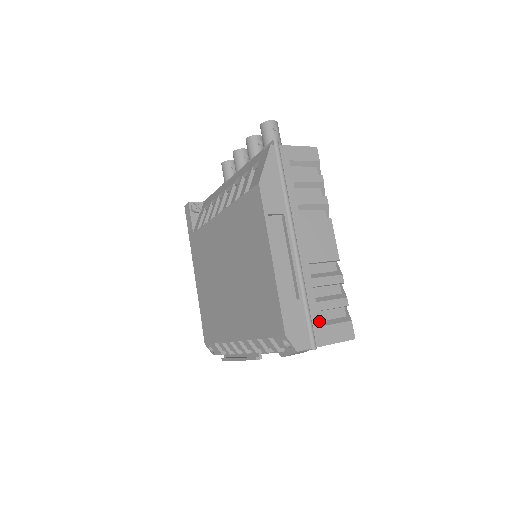
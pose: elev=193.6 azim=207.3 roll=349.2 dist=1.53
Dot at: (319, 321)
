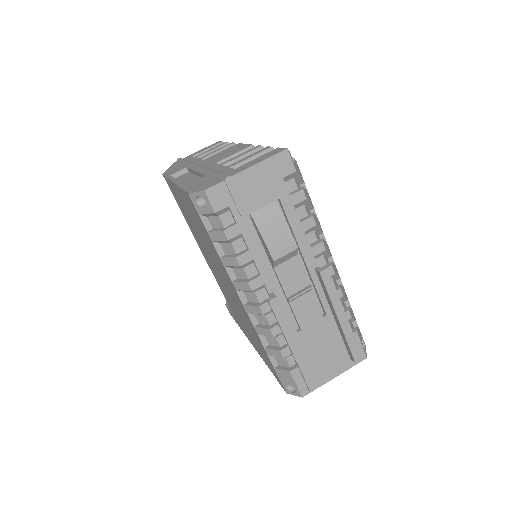
Dot at: (232, 169)
